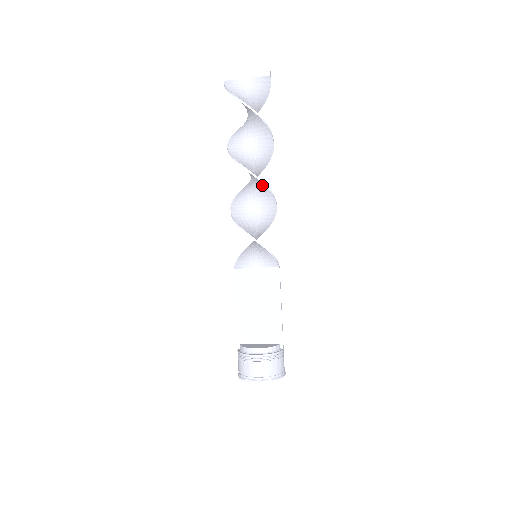
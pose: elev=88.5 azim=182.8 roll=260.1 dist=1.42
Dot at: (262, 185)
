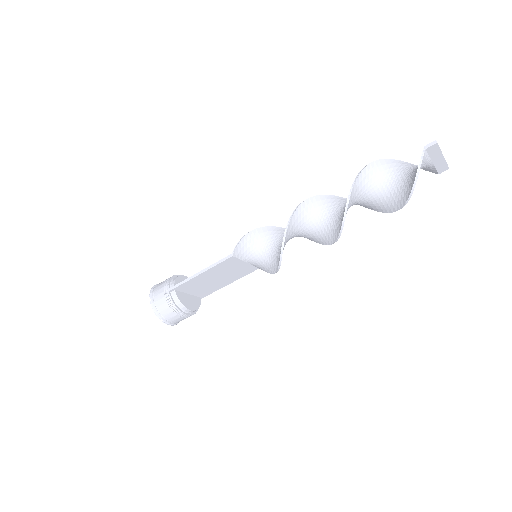
Dot at: (328, 242)
